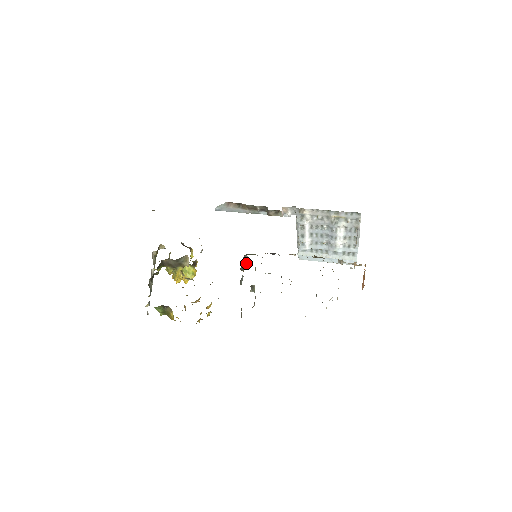
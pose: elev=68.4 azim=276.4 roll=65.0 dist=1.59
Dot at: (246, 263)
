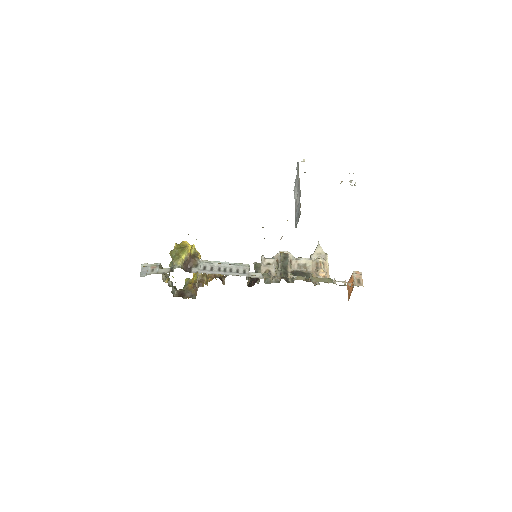
Dot at: occluded
